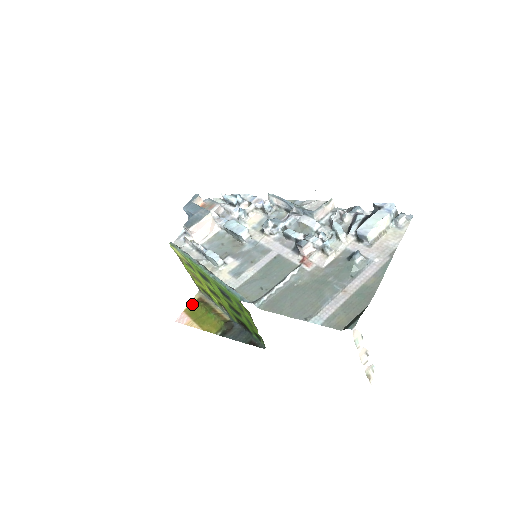
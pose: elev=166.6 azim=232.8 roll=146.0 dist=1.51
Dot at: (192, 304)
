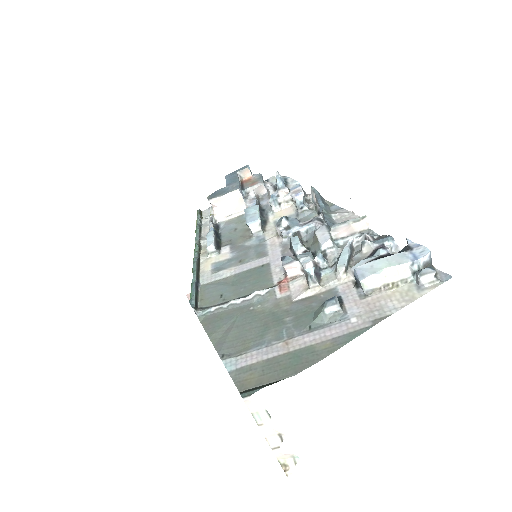
Dot at: occluded
